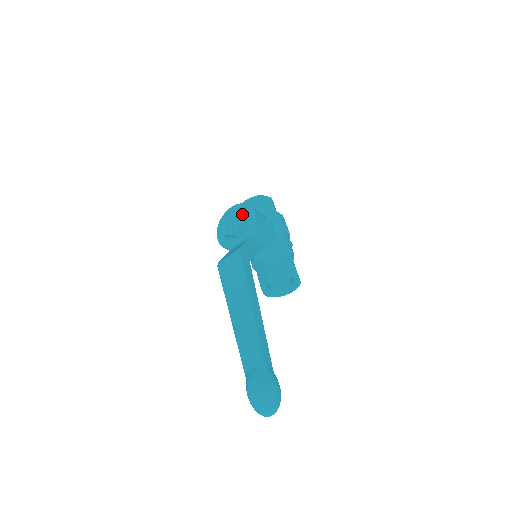
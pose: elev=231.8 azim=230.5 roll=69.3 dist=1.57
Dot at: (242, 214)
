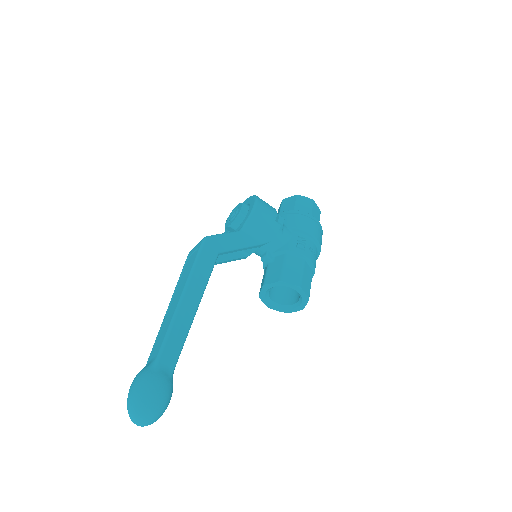
Dot at: (246, 206)
